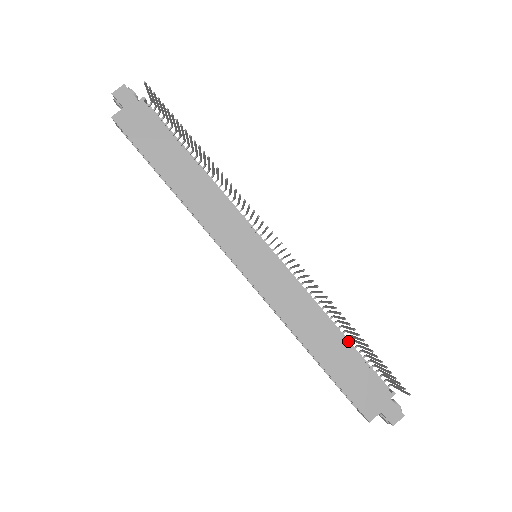
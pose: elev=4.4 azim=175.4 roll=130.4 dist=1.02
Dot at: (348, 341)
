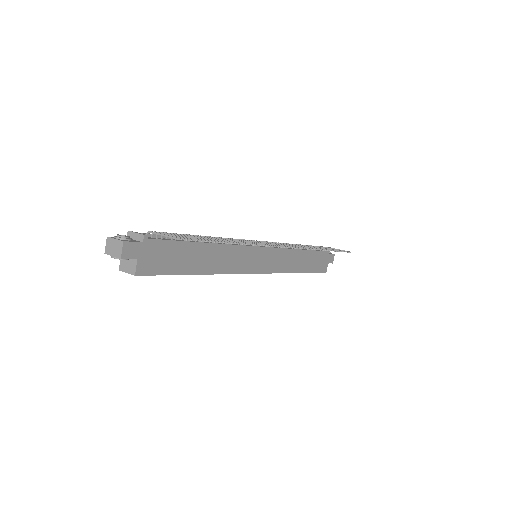
Dot at: occluded
